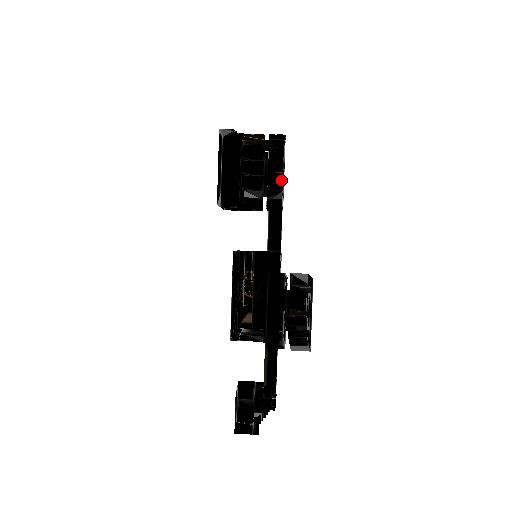
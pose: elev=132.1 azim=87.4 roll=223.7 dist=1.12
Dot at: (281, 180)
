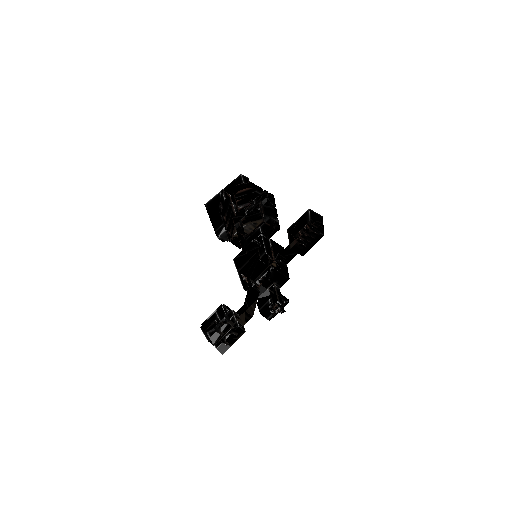
Dot at: (276, 212)
